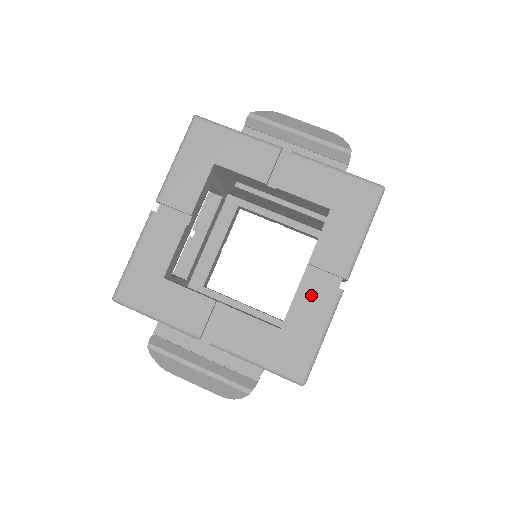
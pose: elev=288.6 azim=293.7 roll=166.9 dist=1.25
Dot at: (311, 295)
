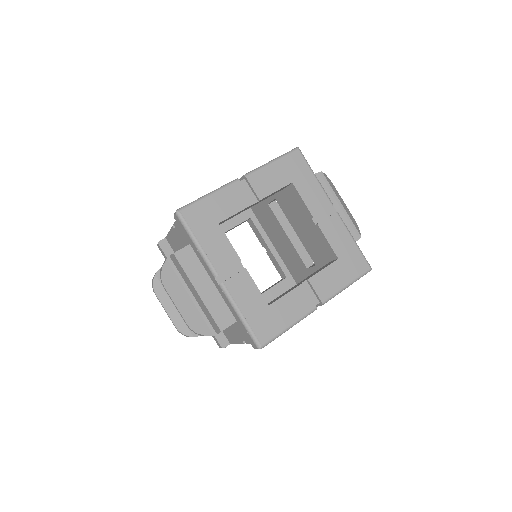
Dot at: (298, 299)
